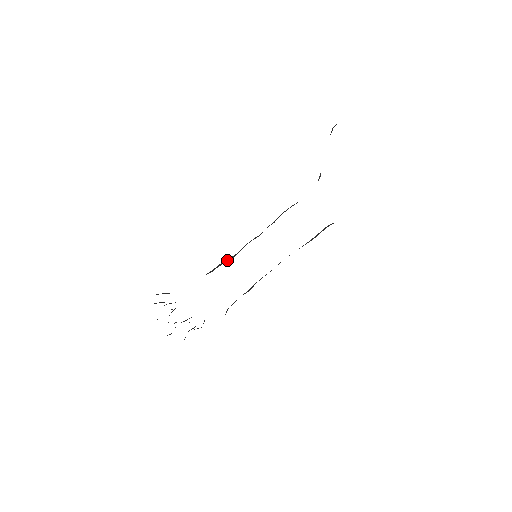
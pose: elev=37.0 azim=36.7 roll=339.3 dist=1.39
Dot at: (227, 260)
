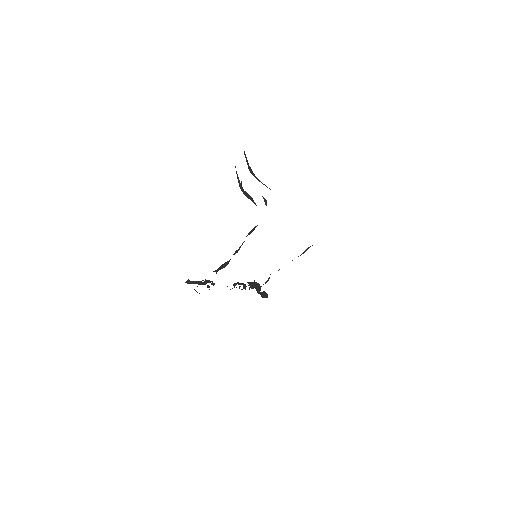
Dot at: (225, 264)
